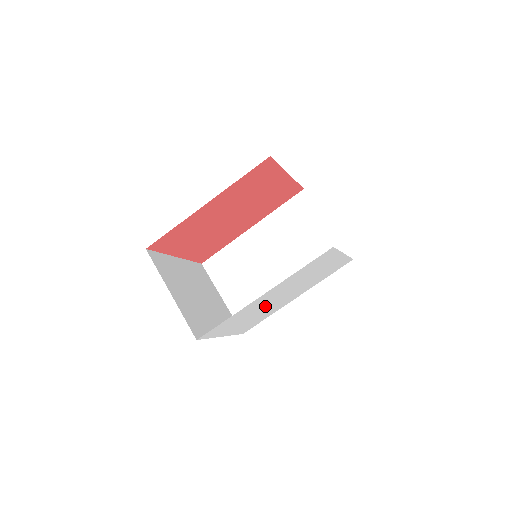
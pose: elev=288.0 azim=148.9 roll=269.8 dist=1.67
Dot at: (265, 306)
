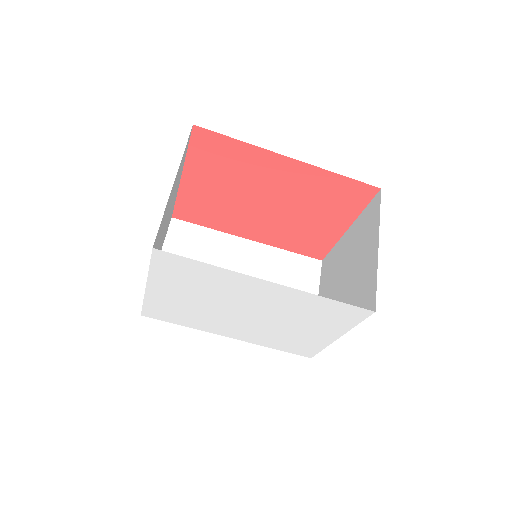
Dot at: (224, 304)
